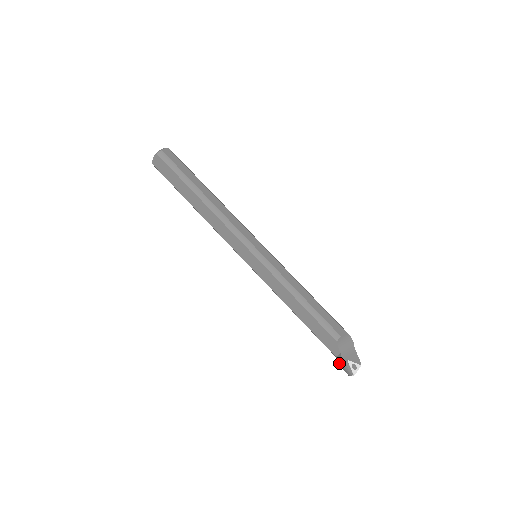
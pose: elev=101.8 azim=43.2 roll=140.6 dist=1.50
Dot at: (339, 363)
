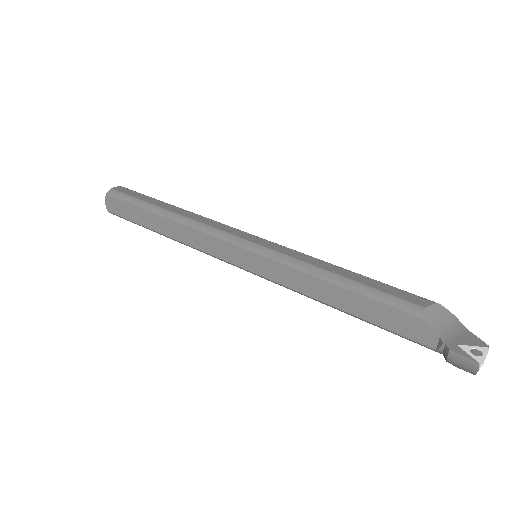
Dot at: (446, 357)
